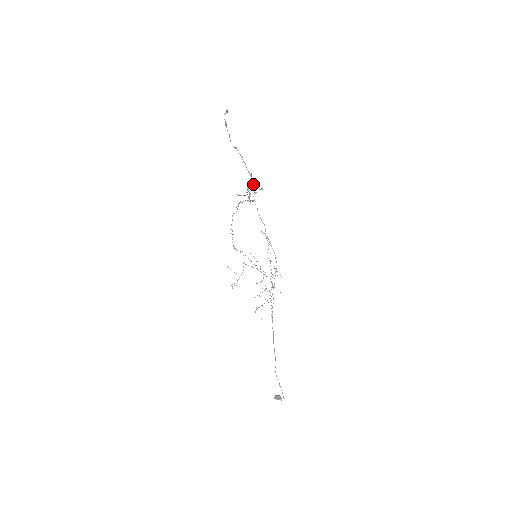
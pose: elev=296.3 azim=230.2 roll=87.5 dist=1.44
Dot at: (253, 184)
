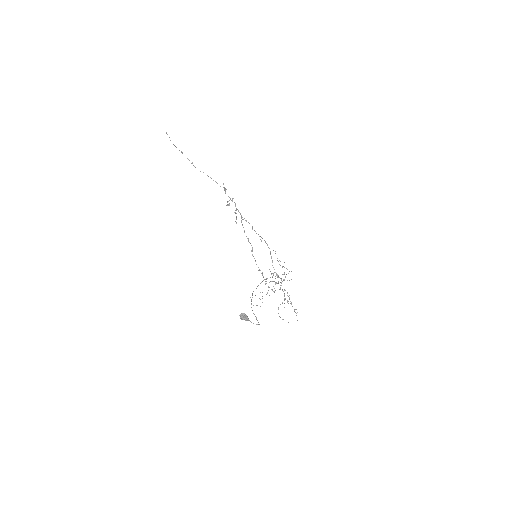
Dot at: occluded
